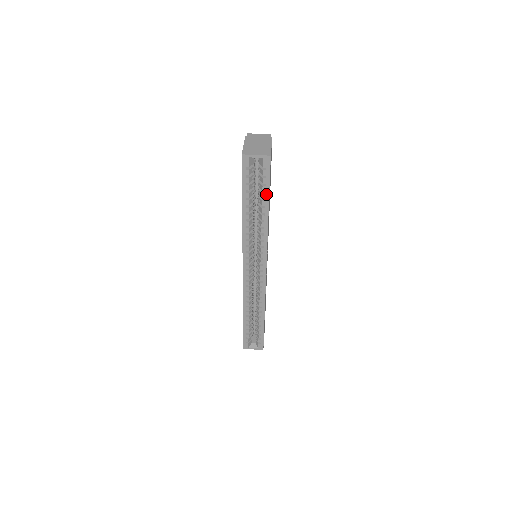
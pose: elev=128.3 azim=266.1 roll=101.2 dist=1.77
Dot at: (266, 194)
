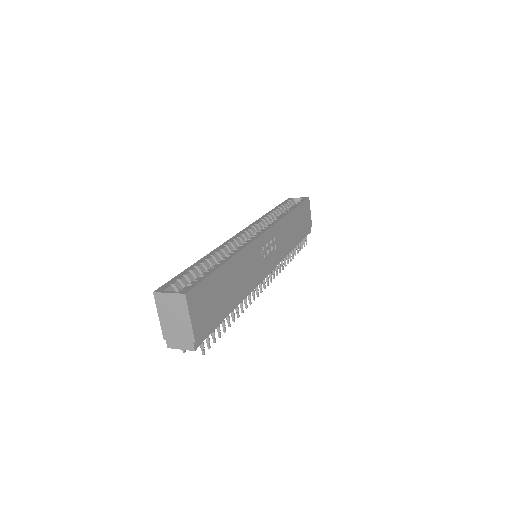
Dot at: (296, 206)
